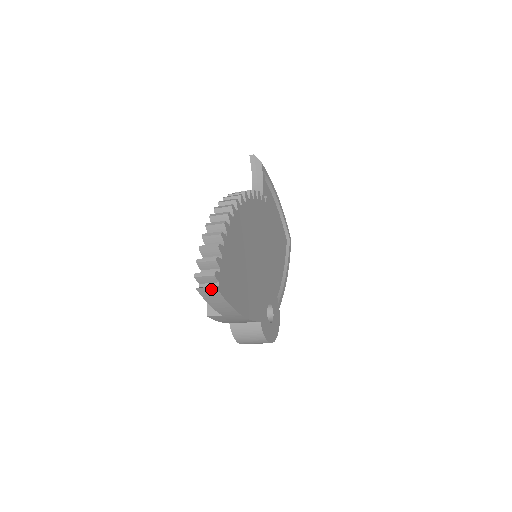
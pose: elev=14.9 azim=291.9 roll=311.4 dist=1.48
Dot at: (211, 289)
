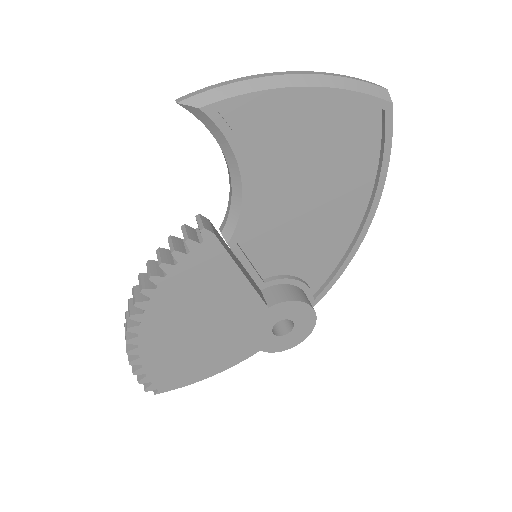
Dot at: occluded
